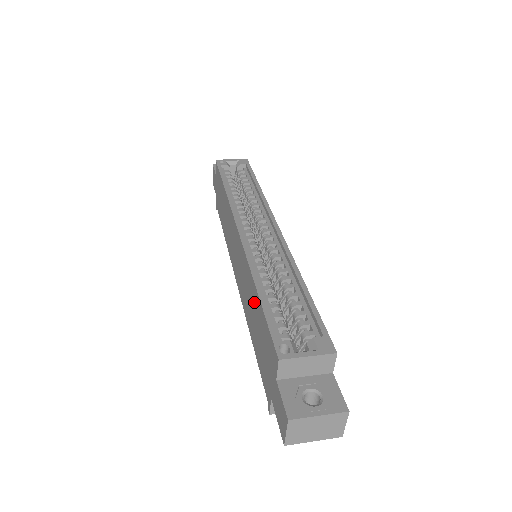
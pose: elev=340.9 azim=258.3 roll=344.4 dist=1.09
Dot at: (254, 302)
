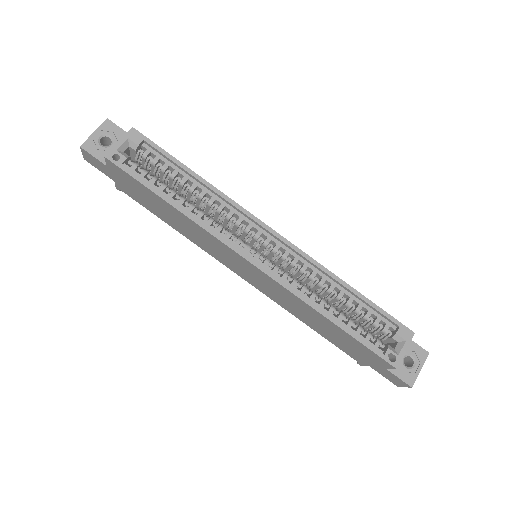
Dot at: (324, 323)
